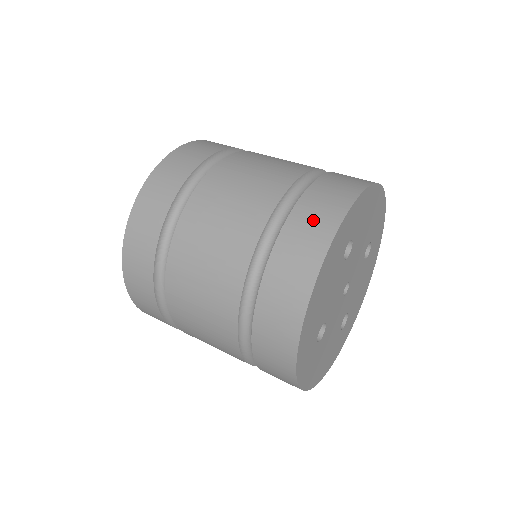
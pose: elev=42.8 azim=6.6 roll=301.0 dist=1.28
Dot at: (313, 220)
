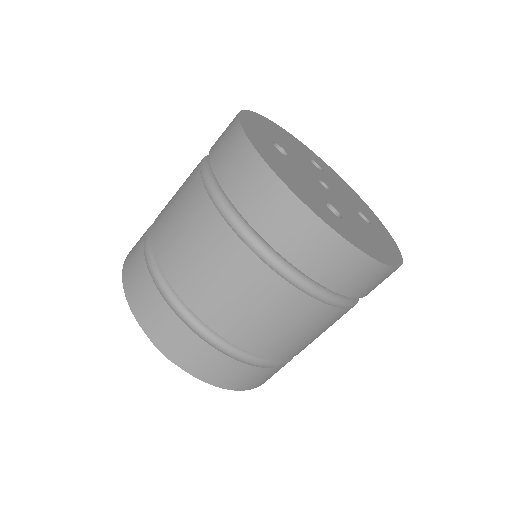
Dot at: (224, 144)
